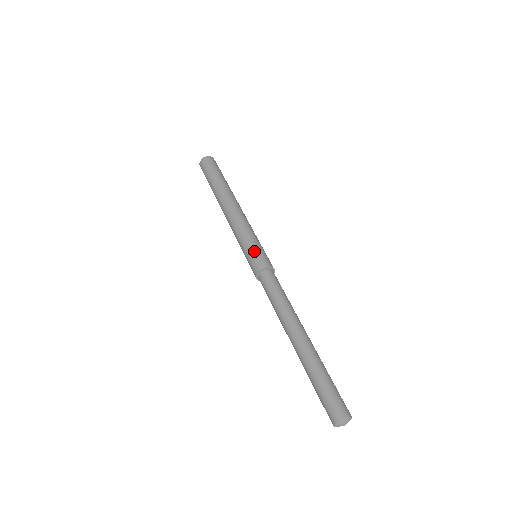
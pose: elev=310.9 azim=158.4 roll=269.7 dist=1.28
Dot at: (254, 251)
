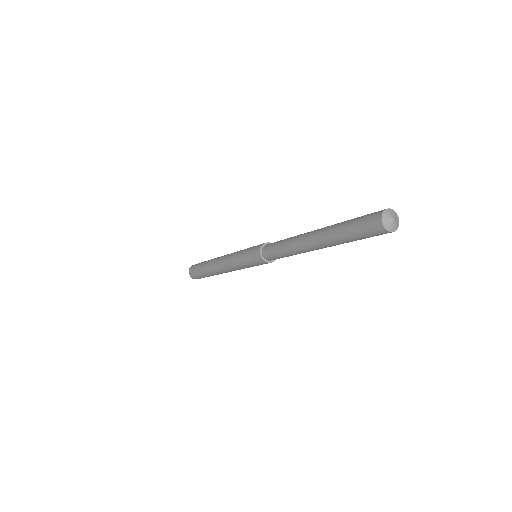
Dot at: occluded
